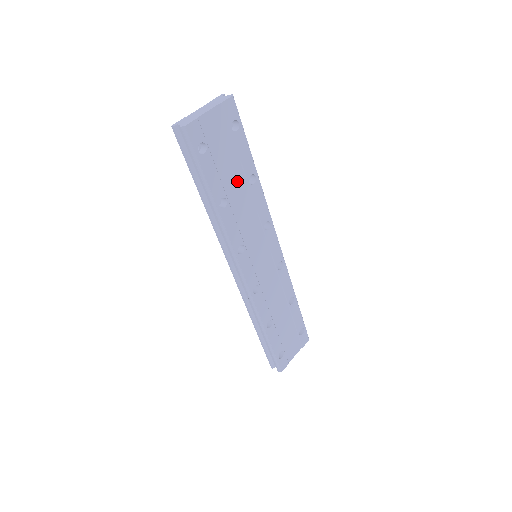
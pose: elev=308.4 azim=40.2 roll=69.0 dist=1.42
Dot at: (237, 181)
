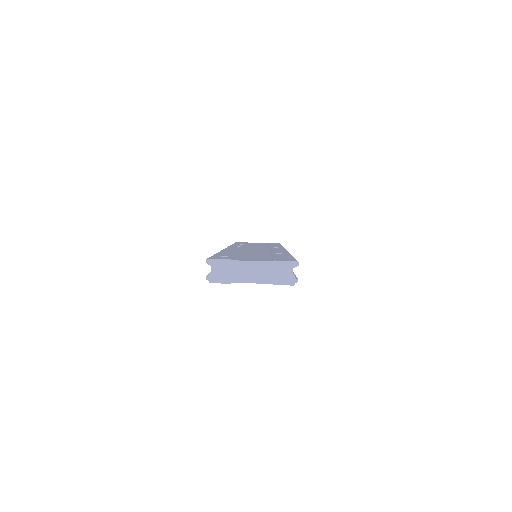
Dot at: occluded
